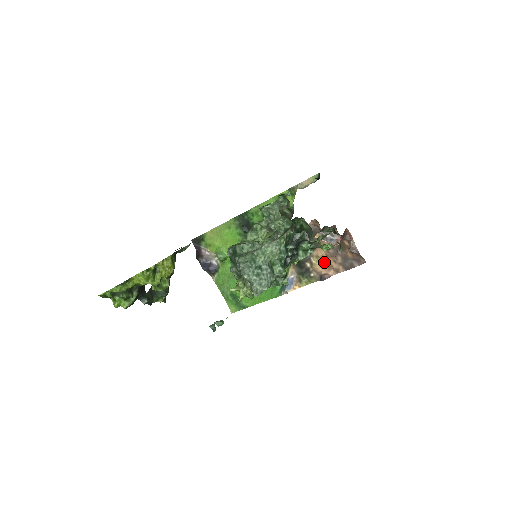
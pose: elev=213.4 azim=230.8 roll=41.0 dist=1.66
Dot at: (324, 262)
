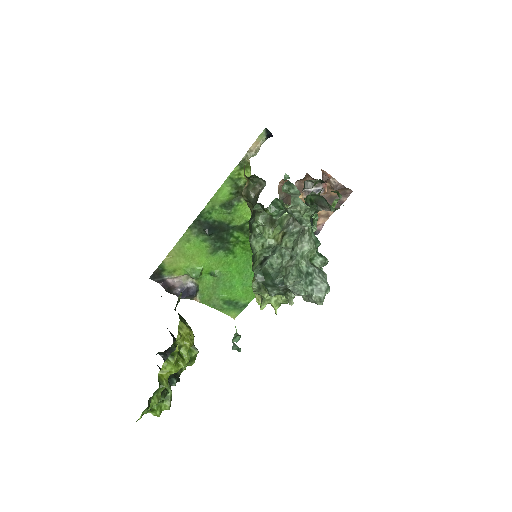
Dot at: occluded
